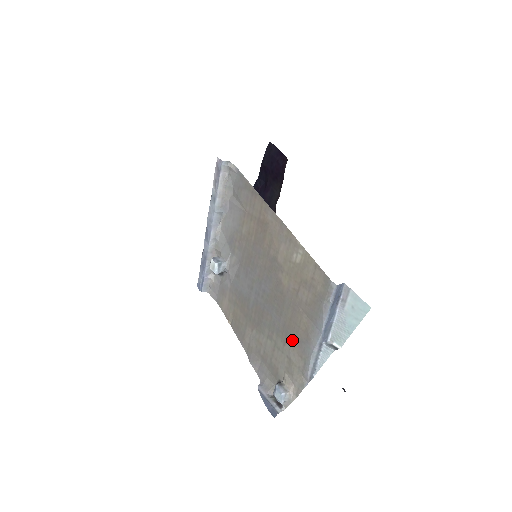
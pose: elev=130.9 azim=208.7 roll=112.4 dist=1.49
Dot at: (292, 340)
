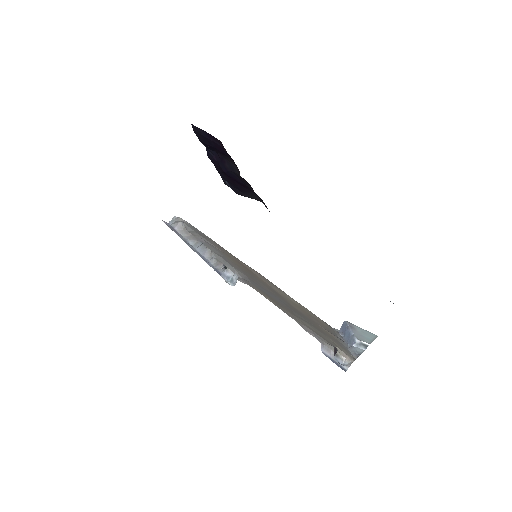
Dot at: (327, 336)
